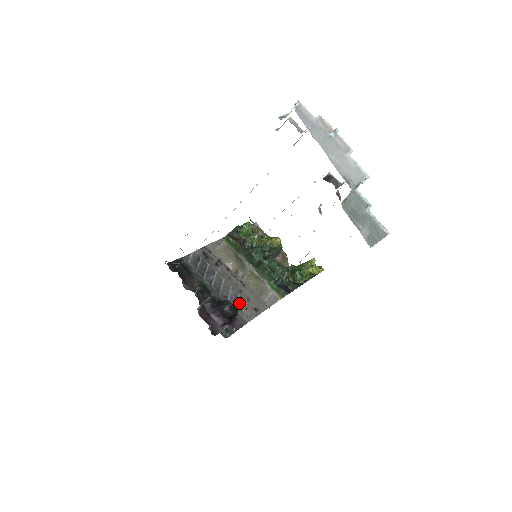
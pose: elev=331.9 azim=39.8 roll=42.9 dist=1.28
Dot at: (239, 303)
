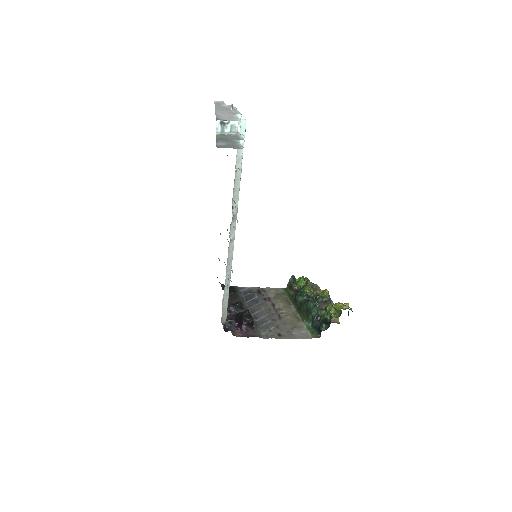
Dot at: (266, 325)
